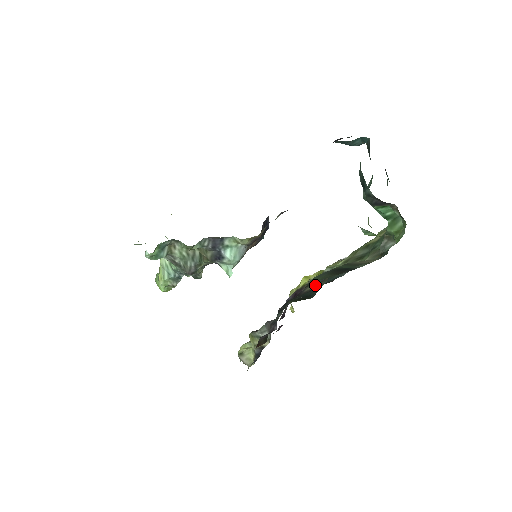
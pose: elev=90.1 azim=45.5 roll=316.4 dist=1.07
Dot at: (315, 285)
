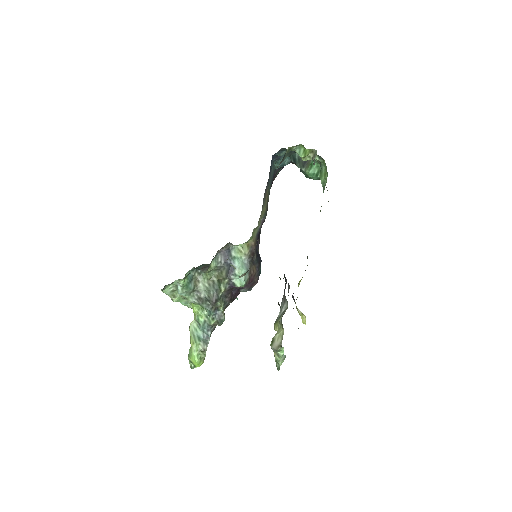
Dot at: occluded
